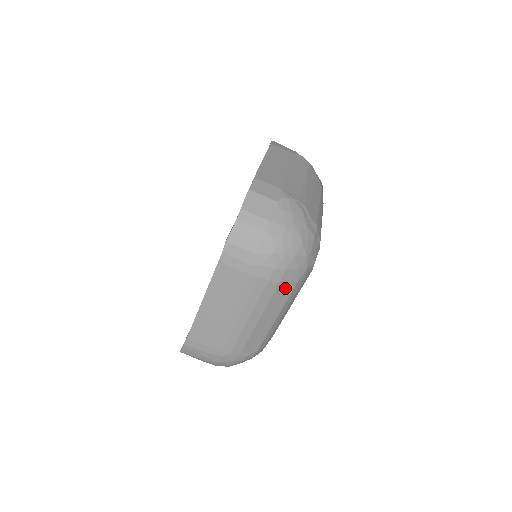
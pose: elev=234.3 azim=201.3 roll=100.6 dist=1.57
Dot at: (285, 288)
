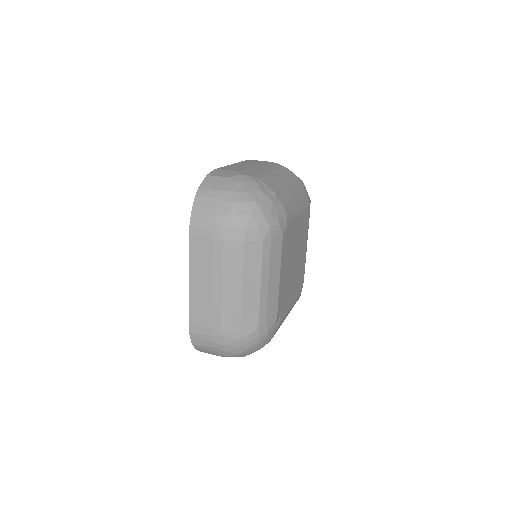
Dot at: (254, 249)
